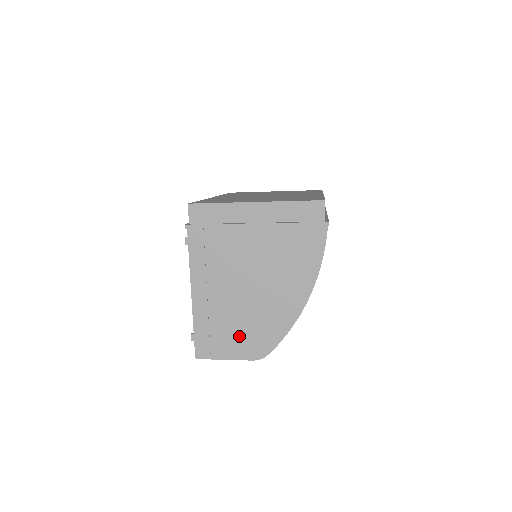
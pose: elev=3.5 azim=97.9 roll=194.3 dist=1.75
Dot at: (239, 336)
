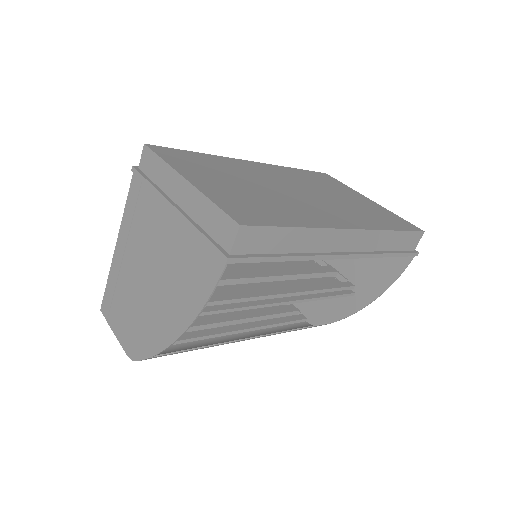
Dot at: (127, 320)
